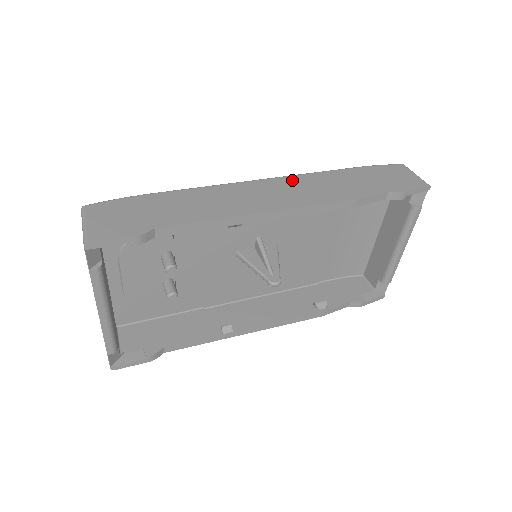
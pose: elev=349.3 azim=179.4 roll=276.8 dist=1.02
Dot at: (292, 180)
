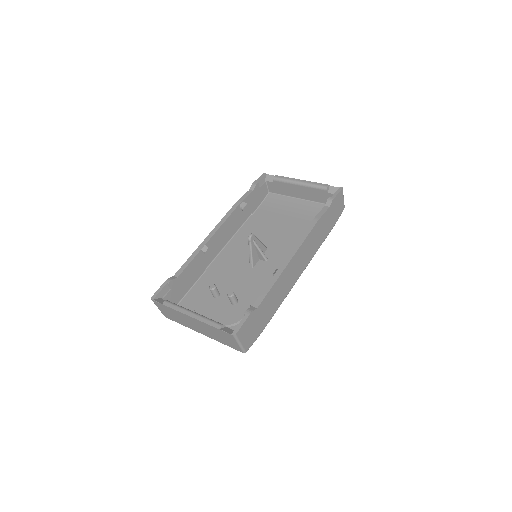
Dot at: occluded
